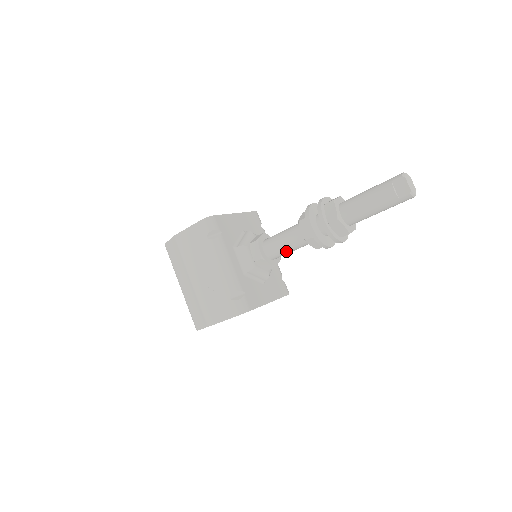
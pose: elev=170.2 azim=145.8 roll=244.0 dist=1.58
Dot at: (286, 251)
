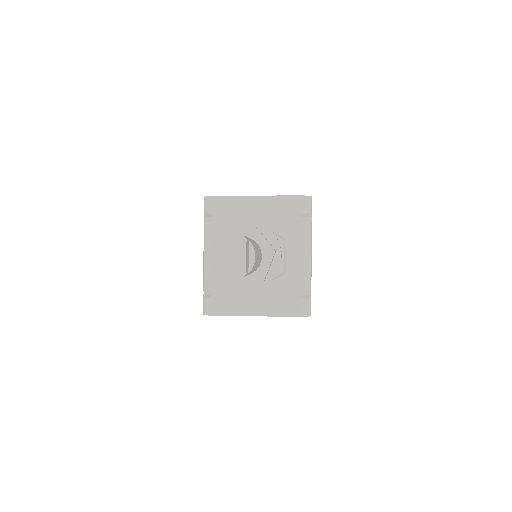
Dot at: occluded
